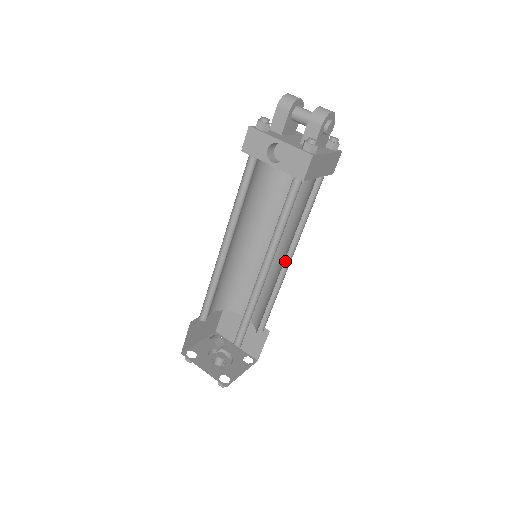
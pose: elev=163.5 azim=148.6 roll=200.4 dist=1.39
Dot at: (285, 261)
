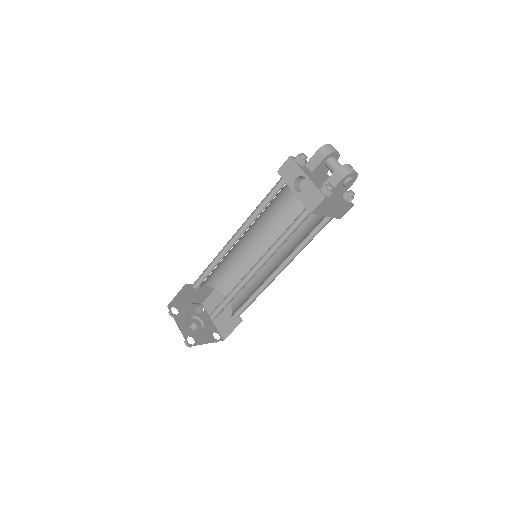
Dot at: (277, 270)
